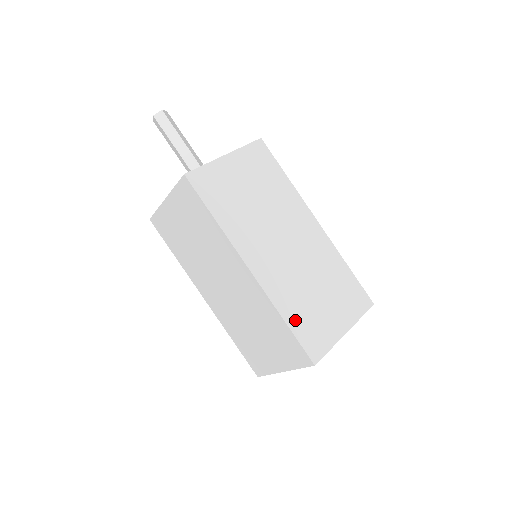
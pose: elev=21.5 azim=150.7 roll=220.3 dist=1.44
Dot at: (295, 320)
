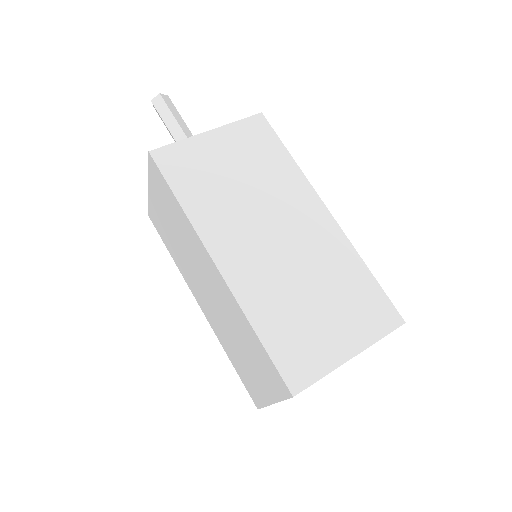
Dot at: (272, 333)
